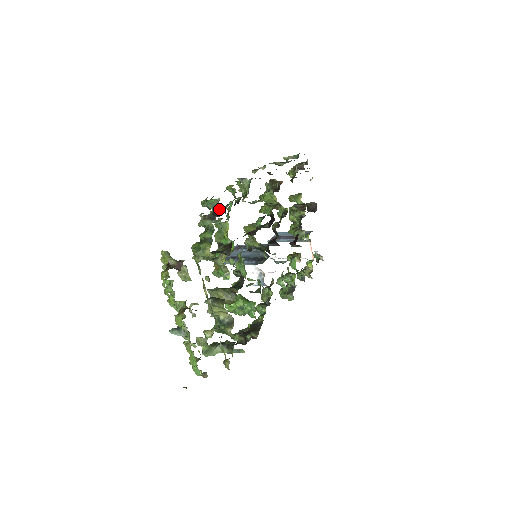
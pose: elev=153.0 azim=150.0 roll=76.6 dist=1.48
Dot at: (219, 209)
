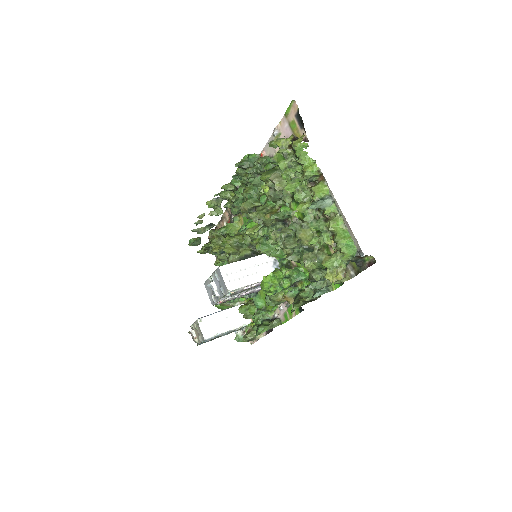
Dot at: occluded
